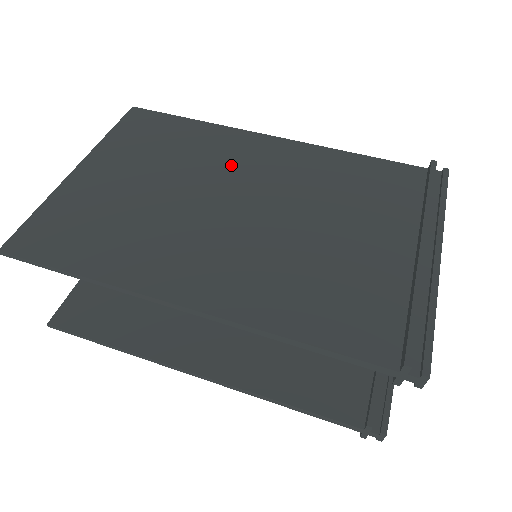
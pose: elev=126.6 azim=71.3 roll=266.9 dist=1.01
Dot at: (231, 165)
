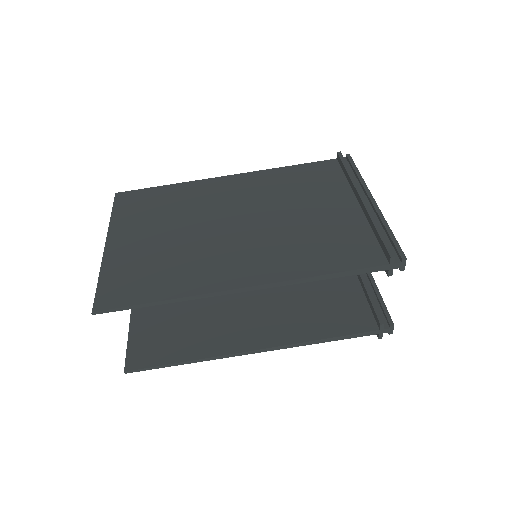
Dot at: (214, 202)
